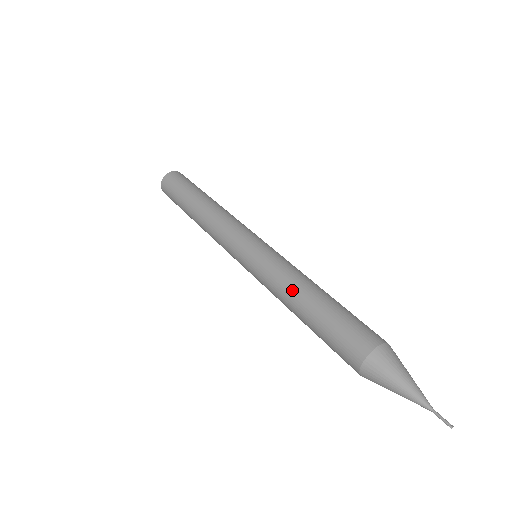
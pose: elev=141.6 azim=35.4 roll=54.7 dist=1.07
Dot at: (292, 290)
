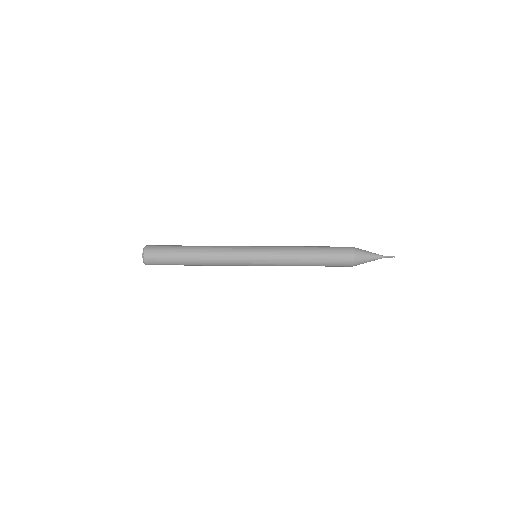
Dot at: (299, 256)
